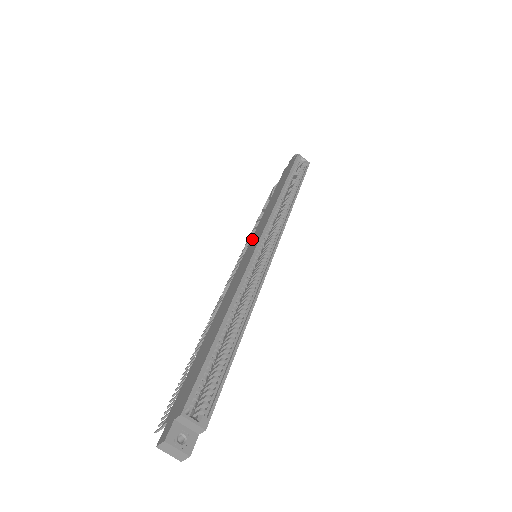
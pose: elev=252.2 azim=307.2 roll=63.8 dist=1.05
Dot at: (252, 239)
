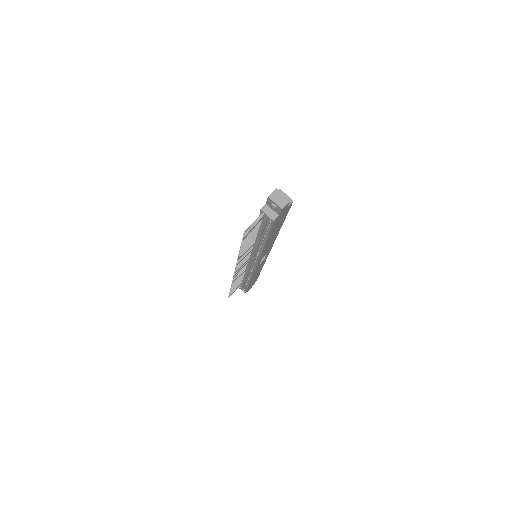
Dot at: occluded
